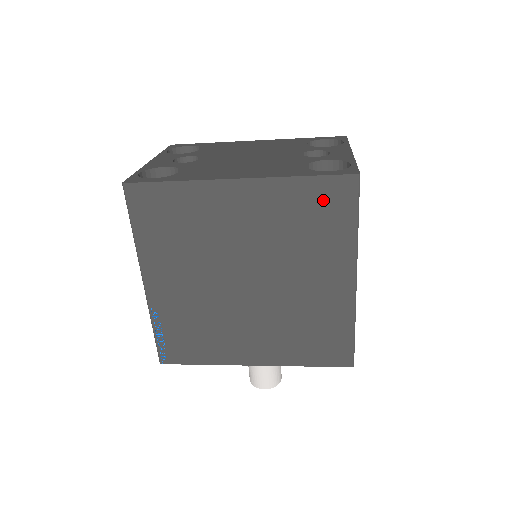
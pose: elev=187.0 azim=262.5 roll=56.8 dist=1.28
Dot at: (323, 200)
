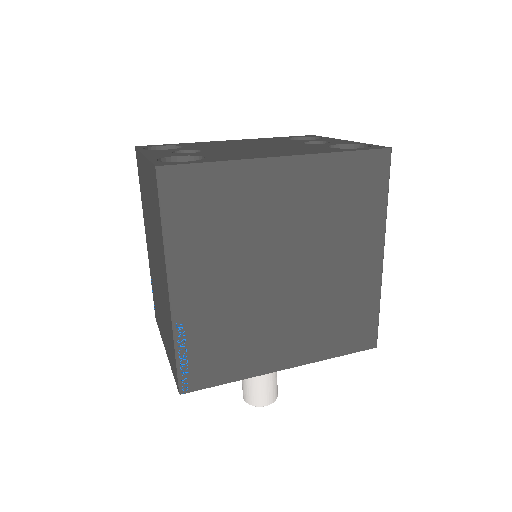
Dot at: (361, 175)
